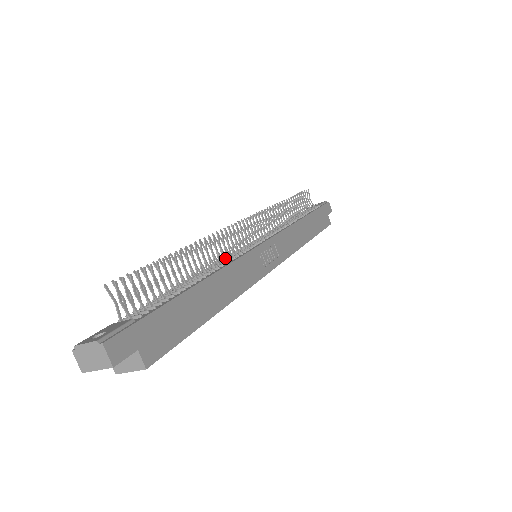
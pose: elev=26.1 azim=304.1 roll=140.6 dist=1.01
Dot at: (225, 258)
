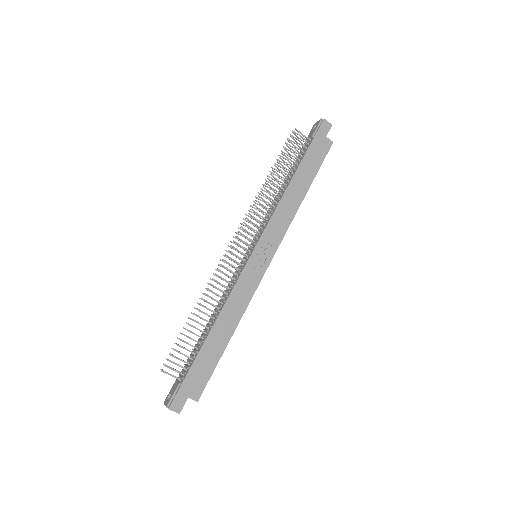
Dot at: (230, 281)
